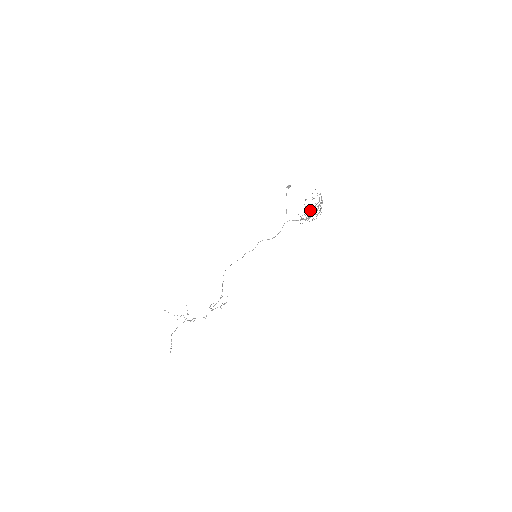
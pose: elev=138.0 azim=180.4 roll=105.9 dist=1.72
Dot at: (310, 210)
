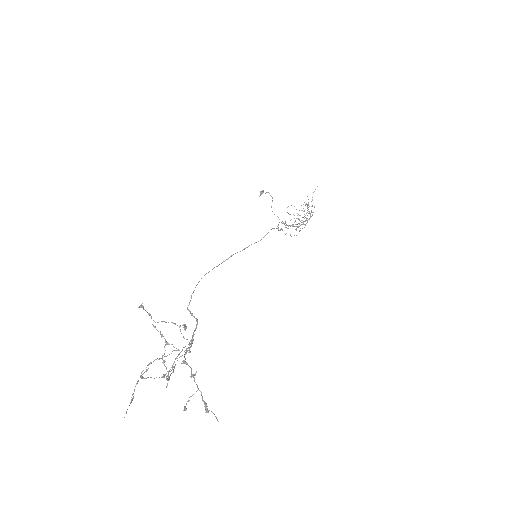
Dot at: occluded
